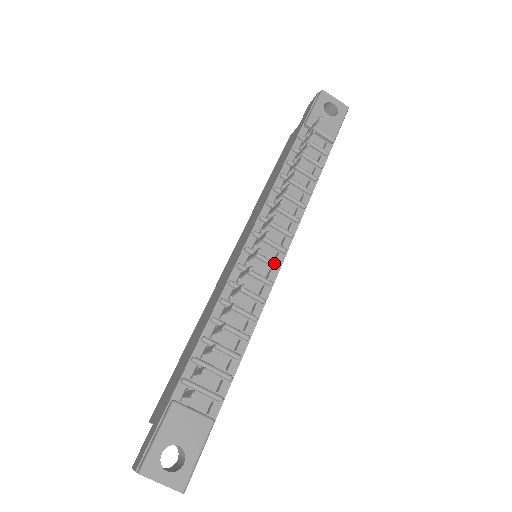
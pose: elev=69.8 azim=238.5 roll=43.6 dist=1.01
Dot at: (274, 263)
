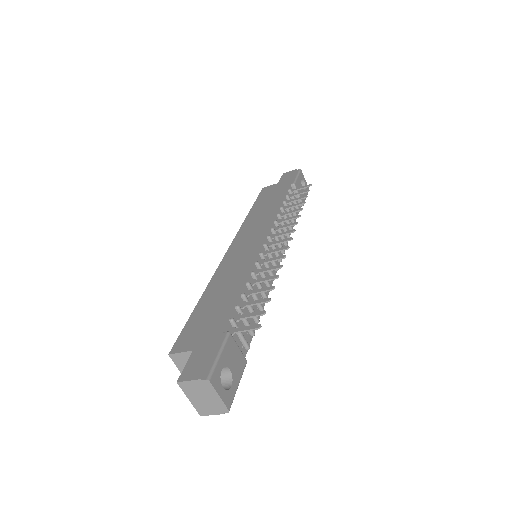
Dot at: occluded
